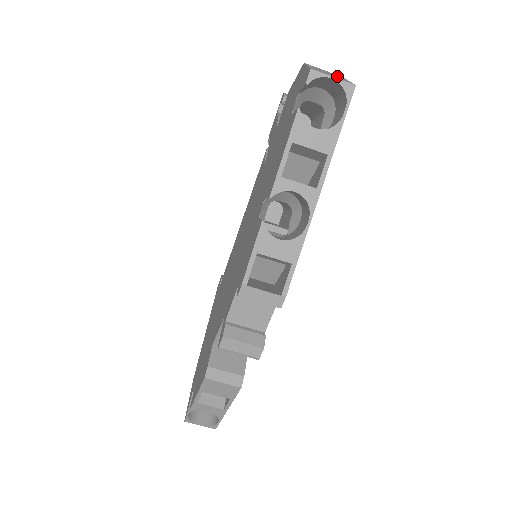
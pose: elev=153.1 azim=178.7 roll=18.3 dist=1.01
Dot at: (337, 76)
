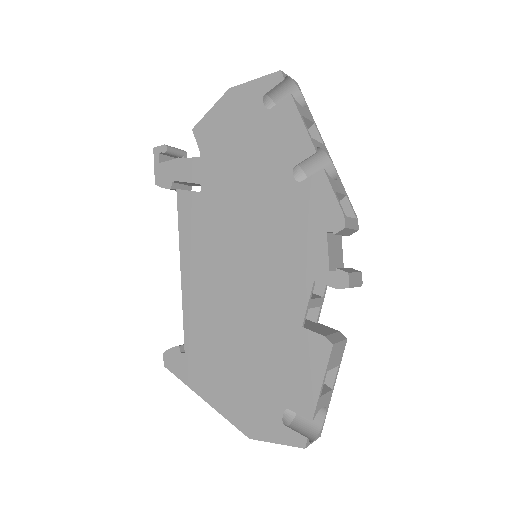
Dot at: occluded
